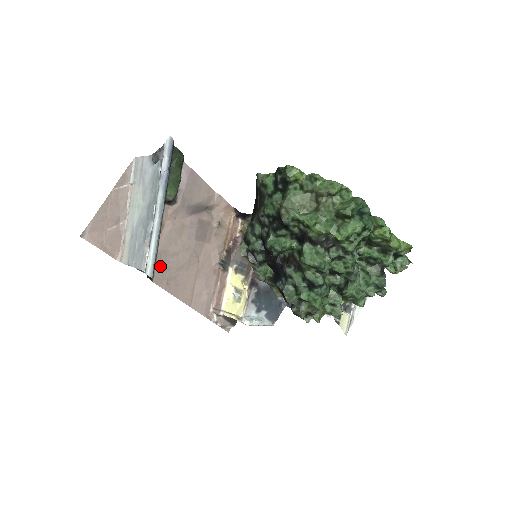
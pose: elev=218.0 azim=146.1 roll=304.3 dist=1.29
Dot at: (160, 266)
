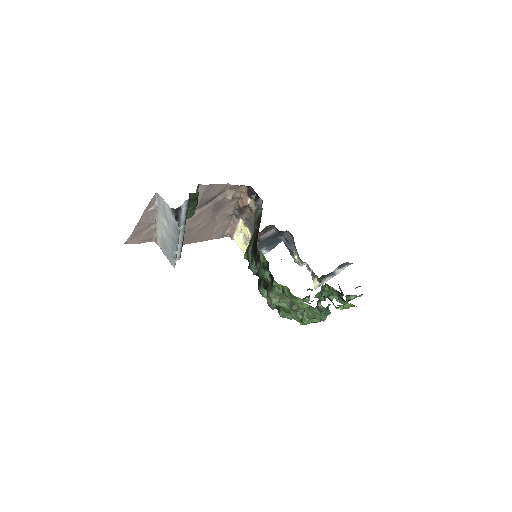
Dot at: (185, 237)
